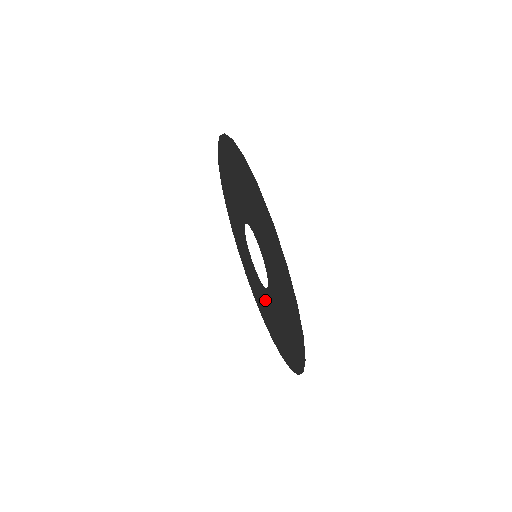
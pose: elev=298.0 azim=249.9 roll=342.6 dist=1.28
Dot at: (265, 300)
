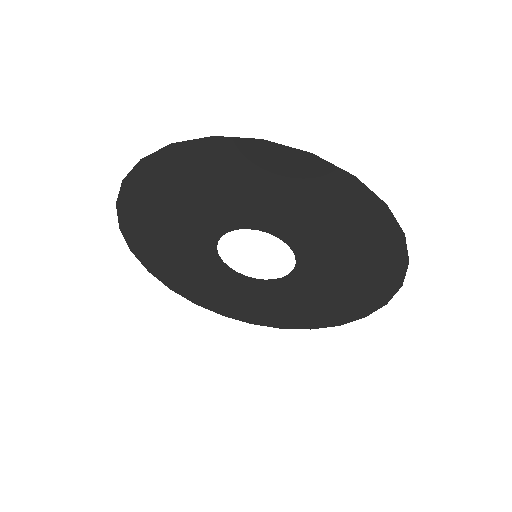
Dot at: (272, 294)
